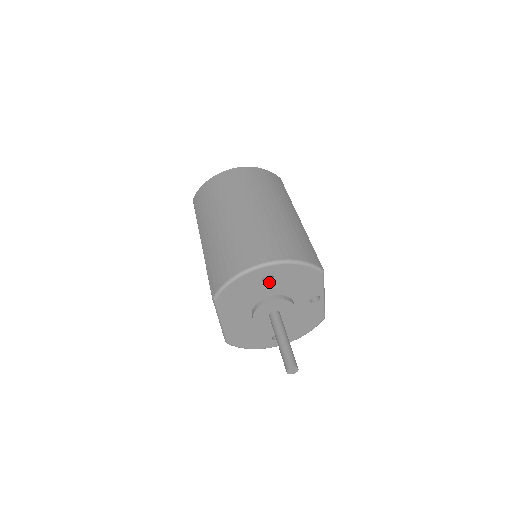
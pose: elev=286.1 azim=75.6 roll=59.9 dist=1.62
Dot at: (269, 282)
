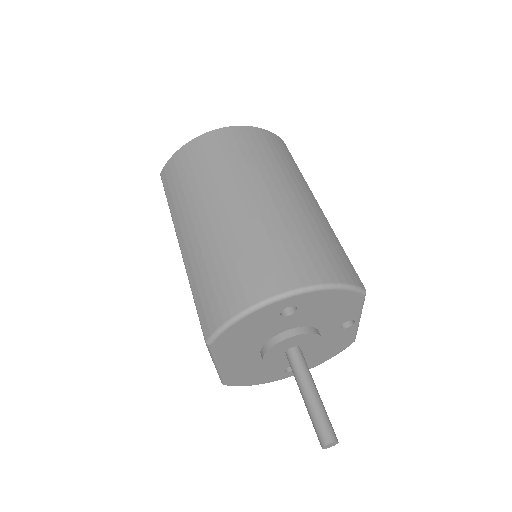
Dot at: (289, 314)
